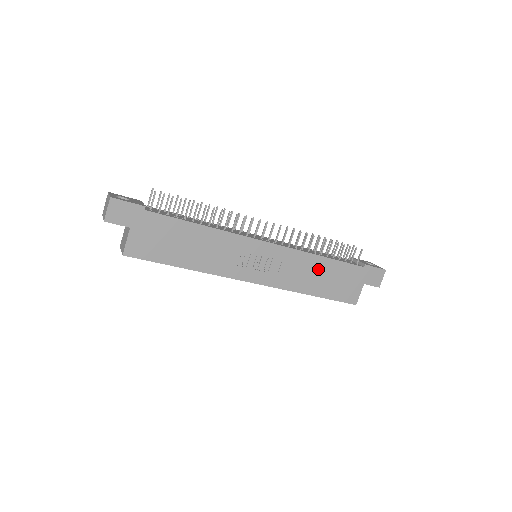
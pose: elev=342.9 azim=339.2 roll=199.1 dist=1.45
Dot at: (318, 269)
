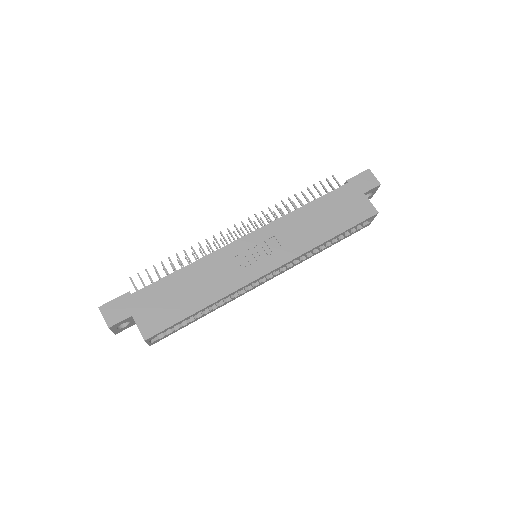
Dot at: (311, 217)
